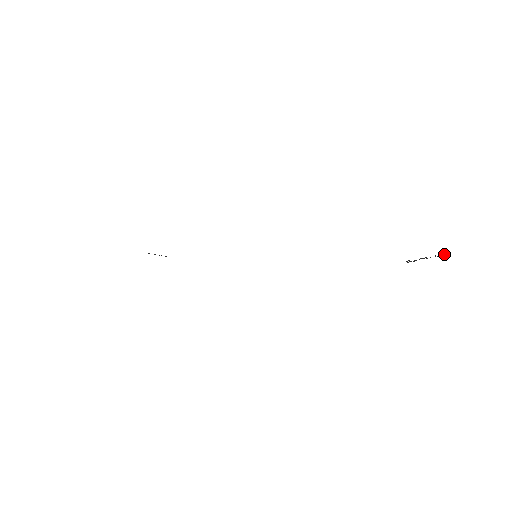
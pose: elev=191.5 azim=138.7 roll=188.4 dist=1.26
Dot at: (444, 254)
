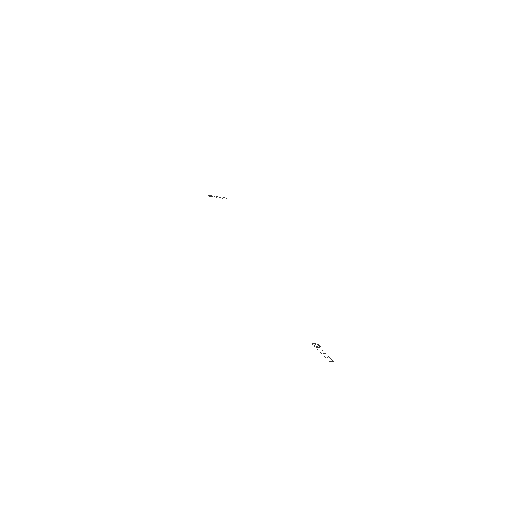
Dot at: occluded
